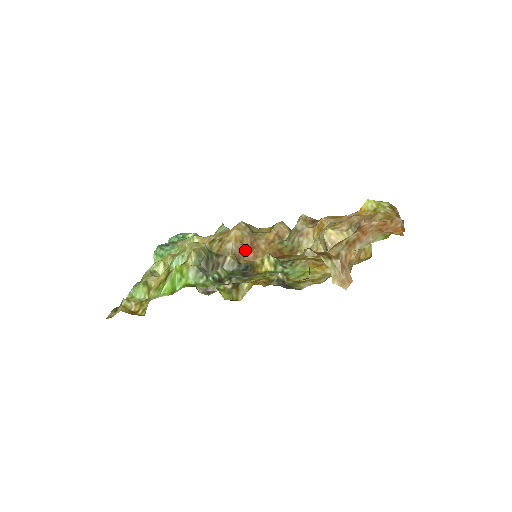
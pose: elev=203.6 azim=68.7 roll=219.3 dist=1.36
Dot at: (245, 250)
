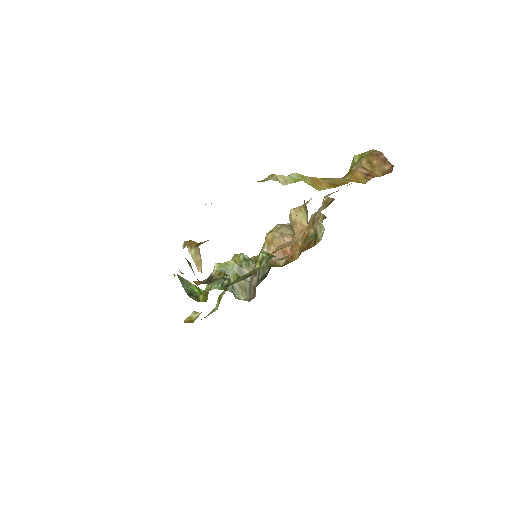
Dot at: (283, 251)
